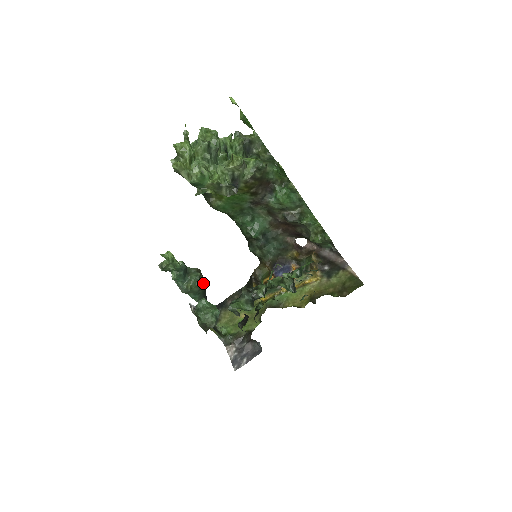
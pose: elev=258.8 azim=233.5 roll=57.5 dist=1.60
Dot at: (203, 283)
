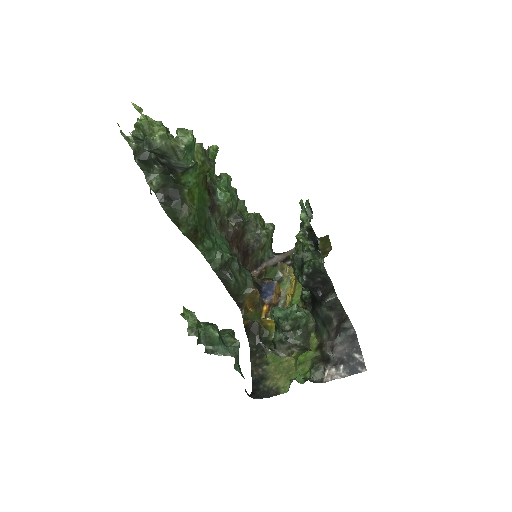
Dot at: occluded
